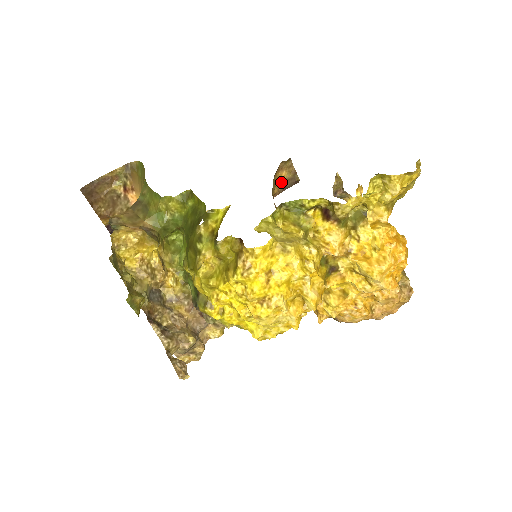
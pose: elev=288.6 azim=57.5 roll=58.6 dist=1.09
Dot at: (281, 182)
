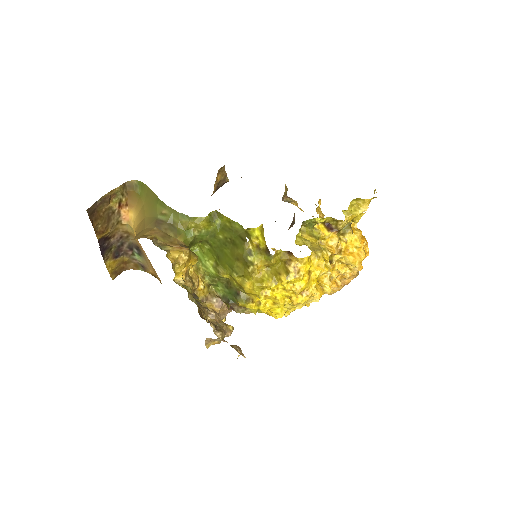
Dot at: (216, 184)
